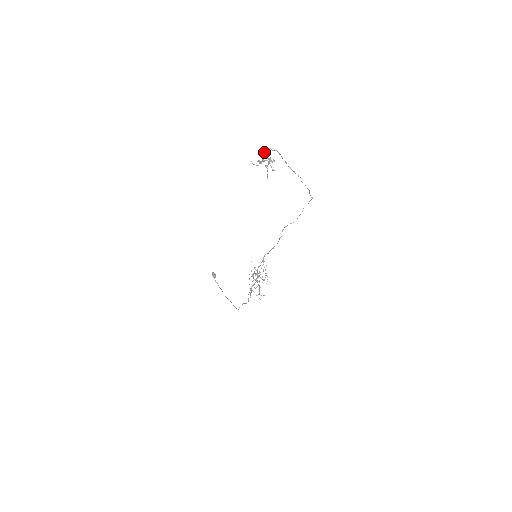
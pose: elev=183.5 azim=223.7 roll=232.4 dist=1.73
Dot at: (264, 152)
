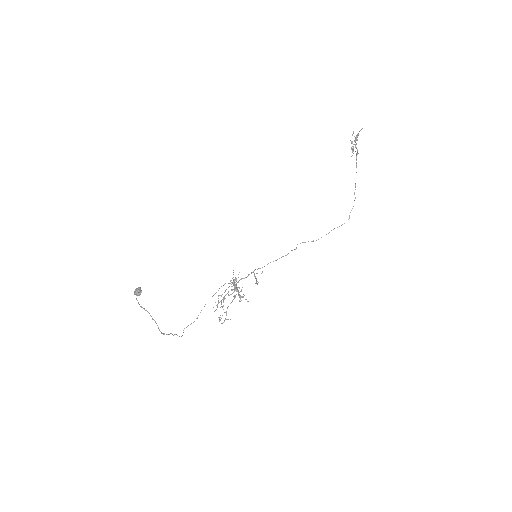
Dot at: (352, 141)
